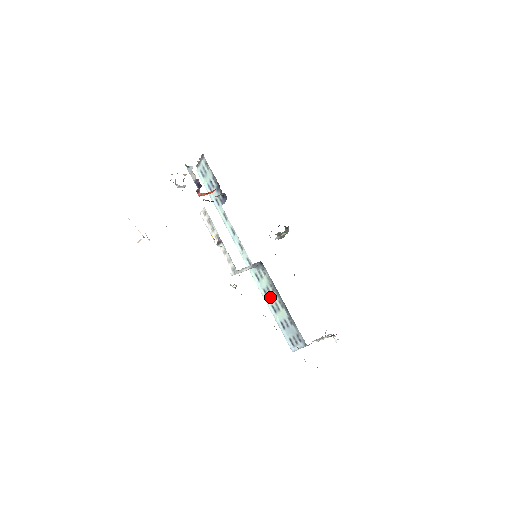
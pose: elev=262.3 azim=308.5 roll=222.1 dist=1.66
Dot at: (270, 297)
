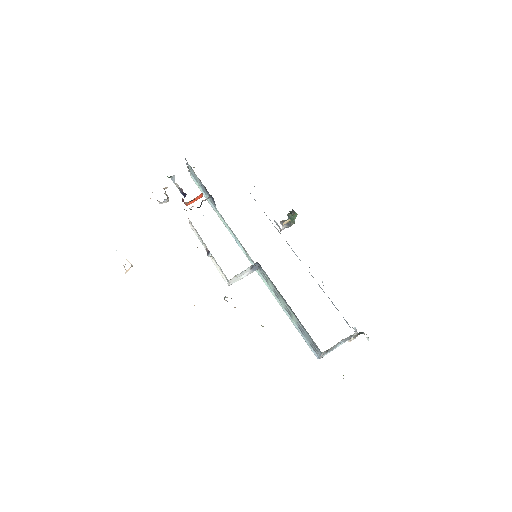
Dot at: (280, 300)
